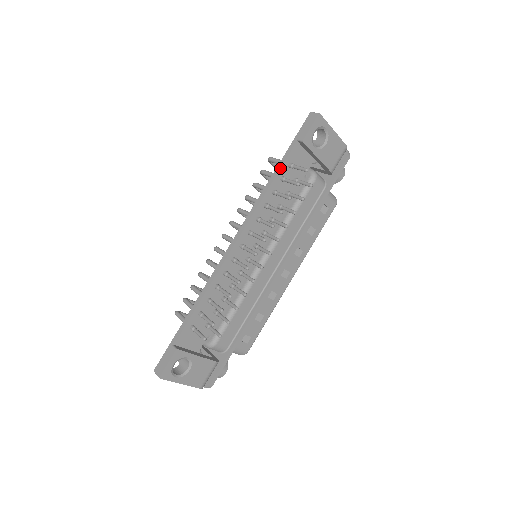
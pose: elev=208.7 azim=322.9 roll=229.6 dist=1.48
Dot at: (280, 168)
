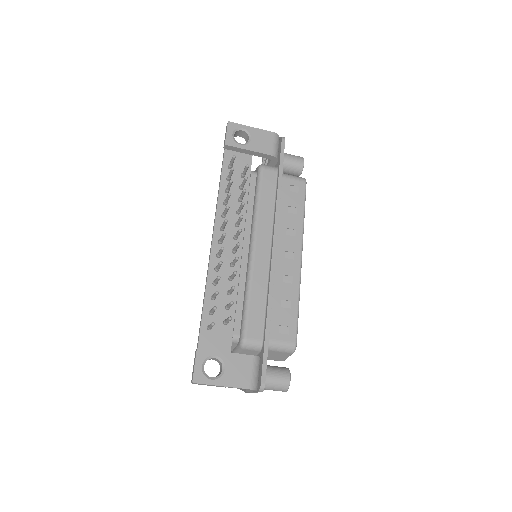
Dot at: (221, 172)
